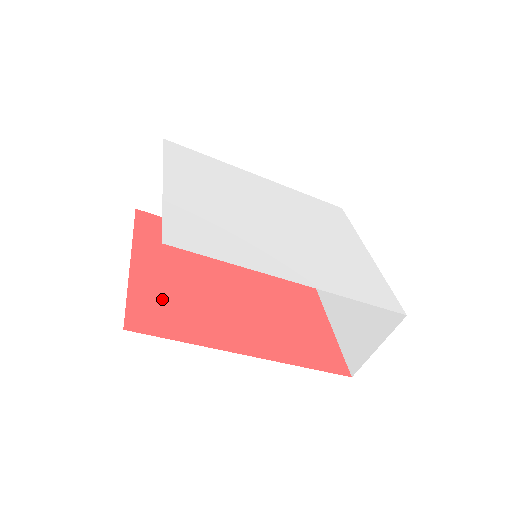
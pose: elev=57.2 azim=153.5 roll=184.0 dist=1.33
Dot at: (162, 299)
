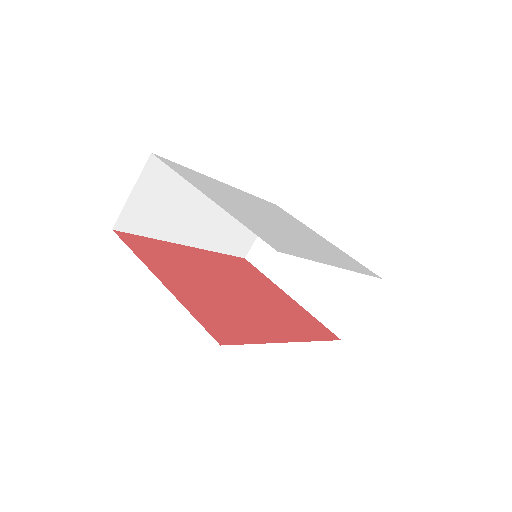
Dot at: (212, 312)
